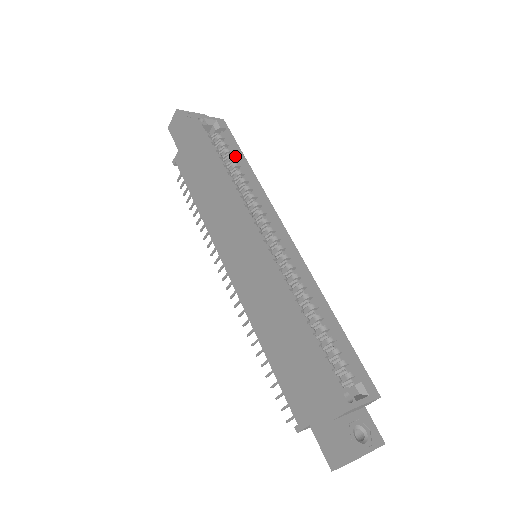
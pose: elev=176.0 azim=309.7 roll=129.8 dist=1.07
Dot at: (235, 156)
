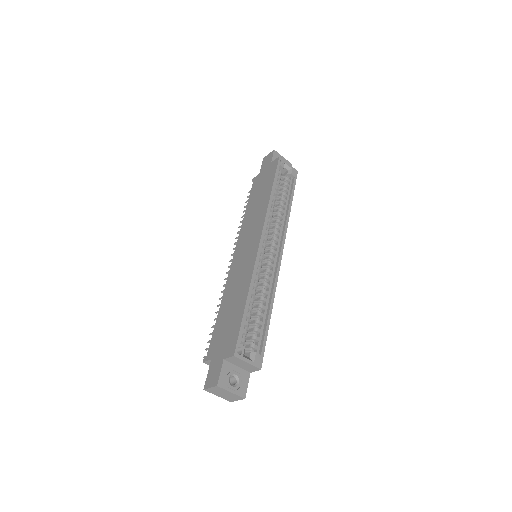
Dot at: (287, 195)
